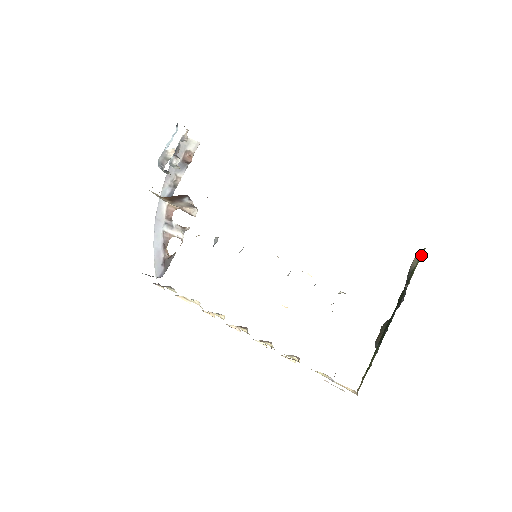
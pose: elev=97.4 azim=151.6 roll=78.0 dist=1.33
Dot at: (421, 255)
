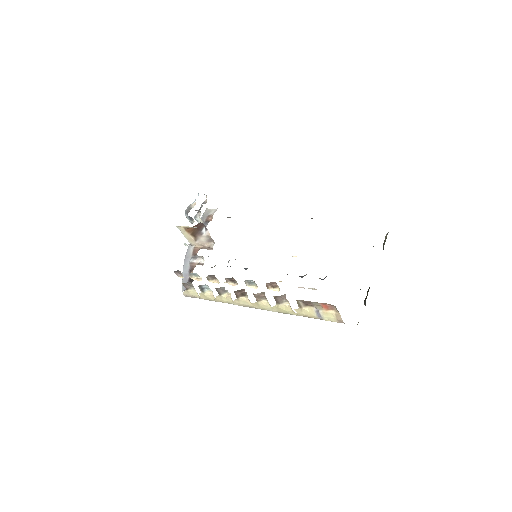
Dot at: occluded
